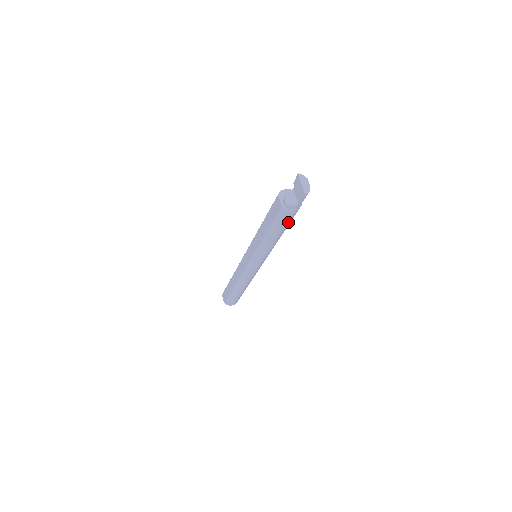
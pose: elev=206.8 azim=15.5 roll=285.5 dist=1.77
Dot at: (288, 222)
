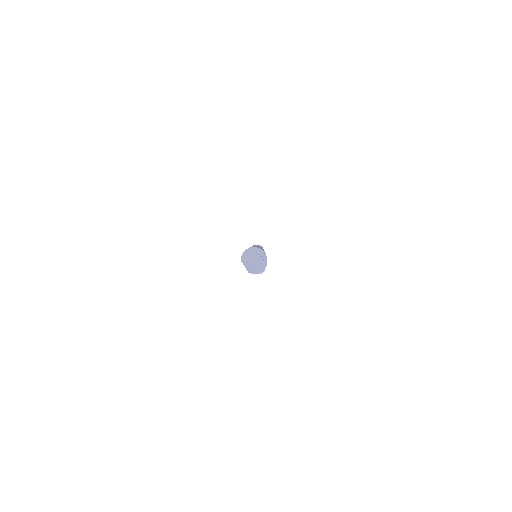
Dot at: occluded
